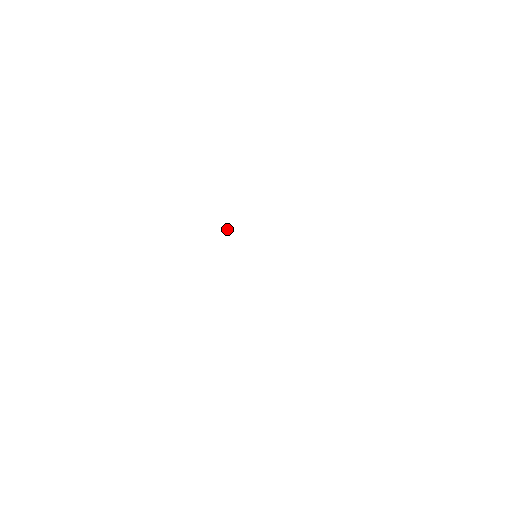
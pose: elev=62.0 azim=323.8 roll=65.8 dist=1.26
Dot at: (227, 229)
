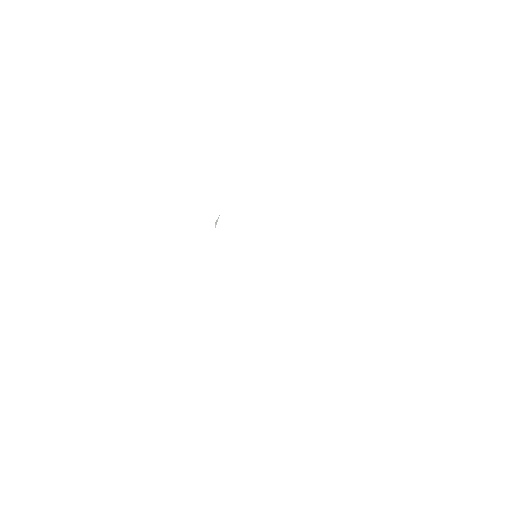
Dot at: (216, 221)
